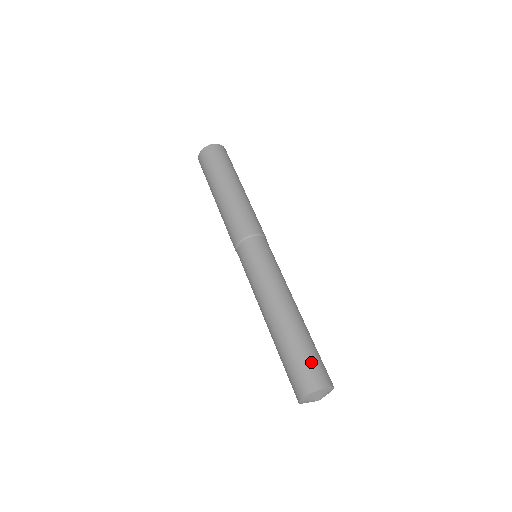
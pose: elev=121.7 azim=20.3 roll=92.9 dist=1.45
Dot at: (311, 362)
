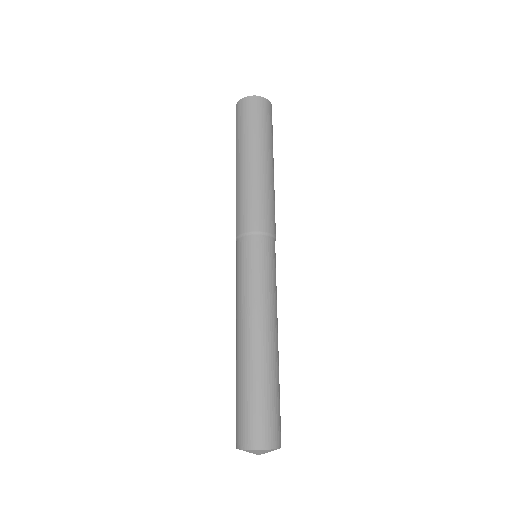
Dot at: (250, 414)
